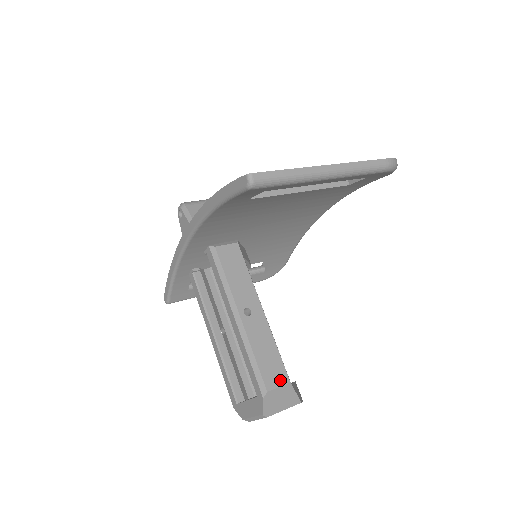
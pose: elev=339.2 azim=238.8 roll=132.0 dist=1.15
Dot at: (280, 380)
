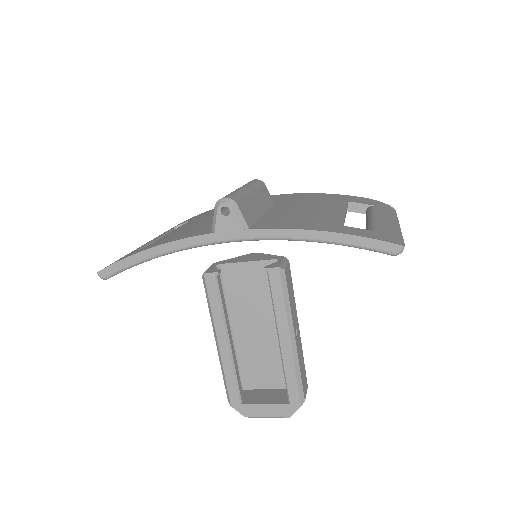
Dot at: (306, 388)
